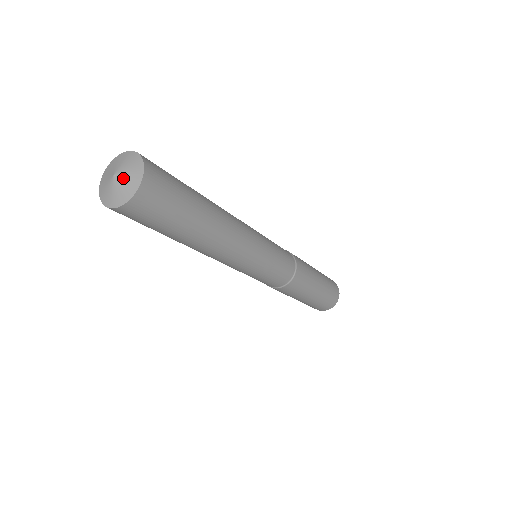
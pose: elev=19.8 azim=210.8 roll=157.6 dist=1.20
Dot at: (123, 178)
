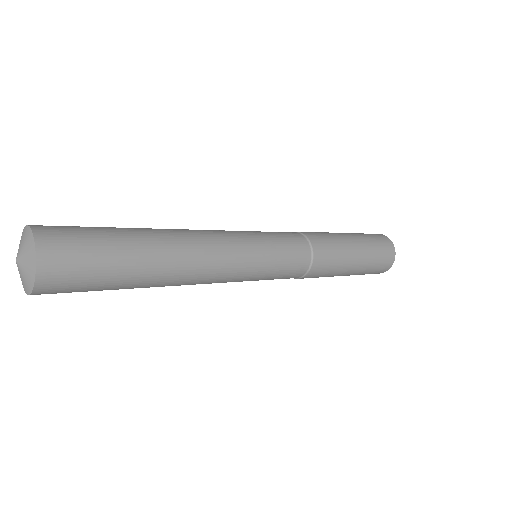
Dot at: (22, 261)
